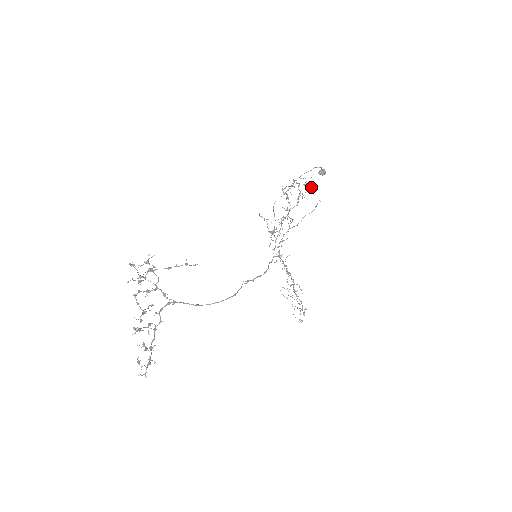
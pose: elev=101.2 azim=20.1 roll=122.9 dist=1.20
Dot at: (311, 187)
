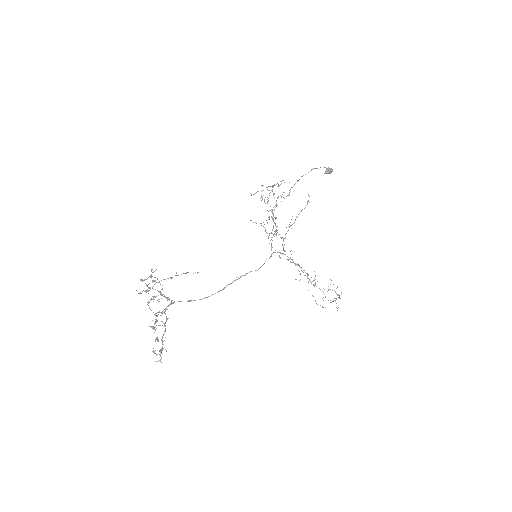
Dot at: occluded
